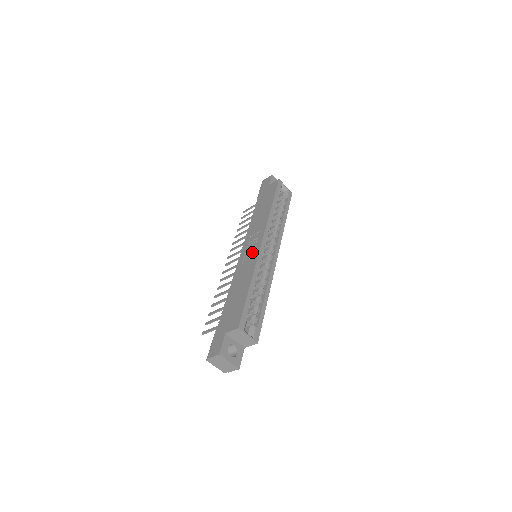
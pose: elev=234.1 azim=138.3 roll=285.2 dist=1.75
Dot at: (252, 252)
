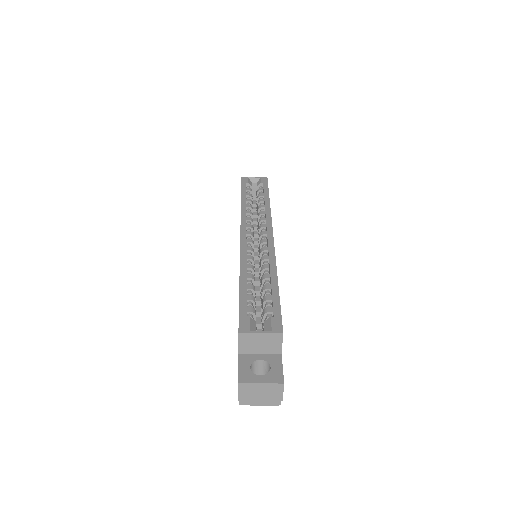
Dot at: occluded
